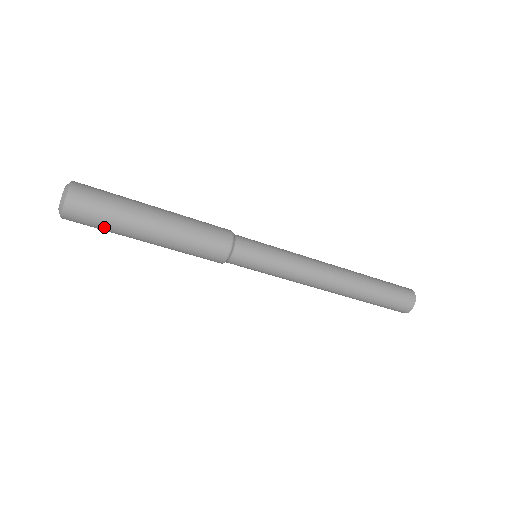
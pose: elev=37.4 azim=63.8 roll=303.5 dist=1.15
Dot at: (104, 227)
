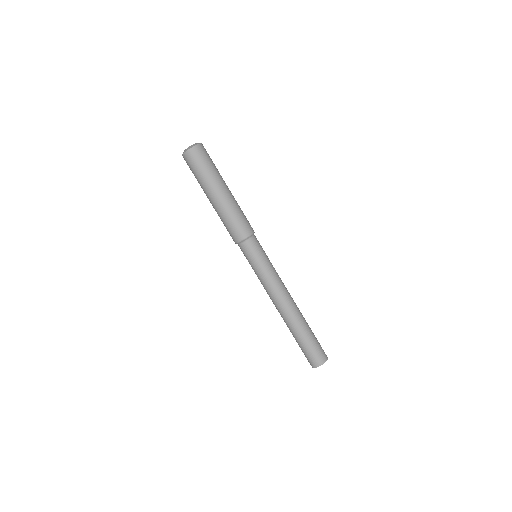
Dot at: (198, 174)
